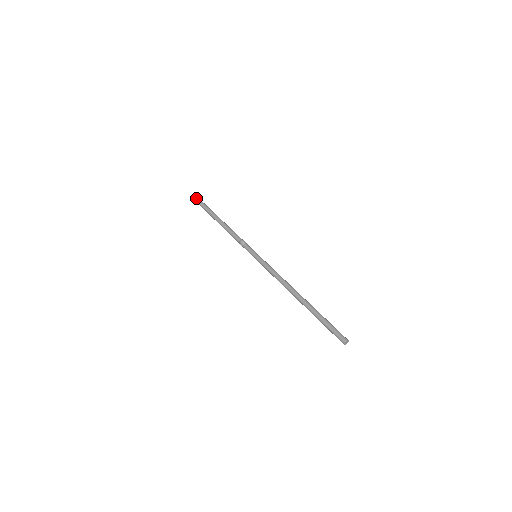
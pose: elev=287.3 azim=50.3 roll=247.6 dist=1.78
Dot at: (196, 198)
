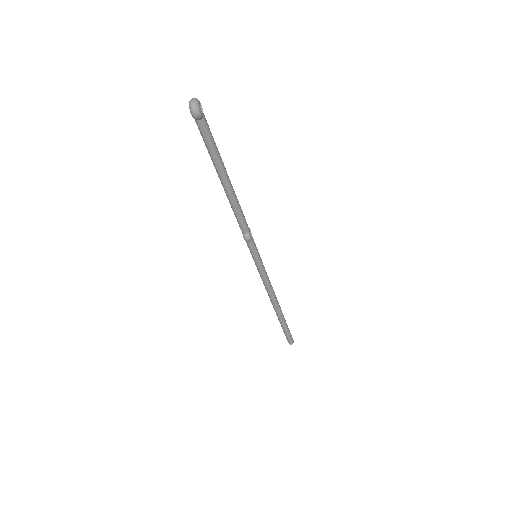
Dot at: (197, 119)
